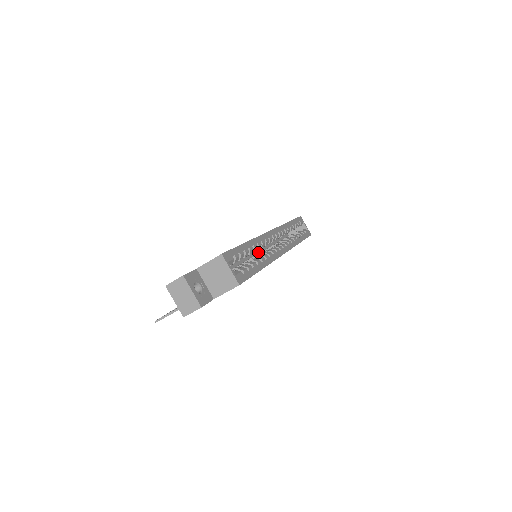
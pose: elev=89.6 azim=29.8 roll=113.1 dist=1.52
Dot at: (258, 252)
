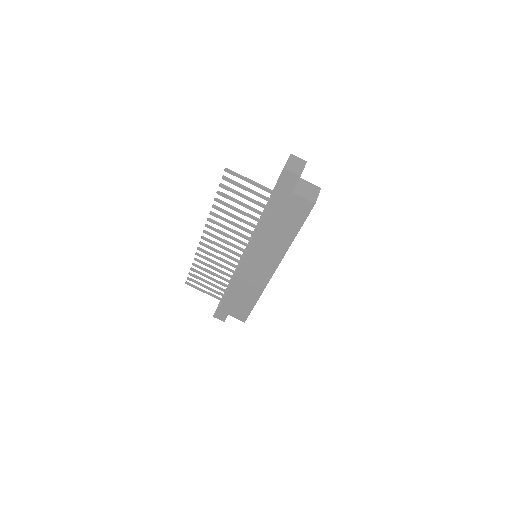
Dot at: occluded
